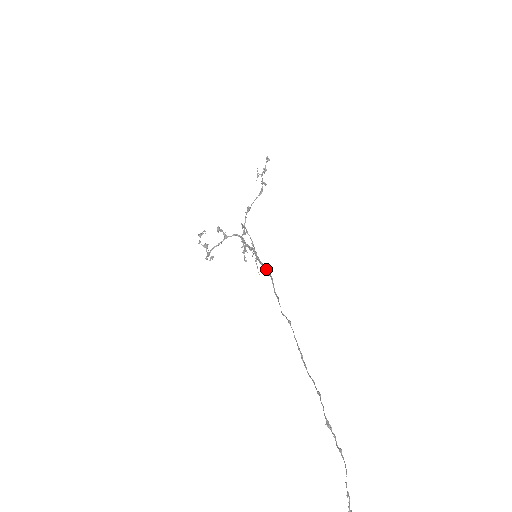
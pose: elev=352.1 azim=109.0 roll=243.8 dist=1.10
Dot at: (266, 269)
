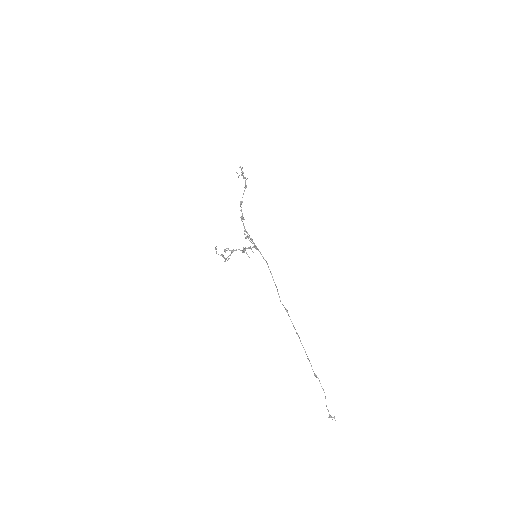
Dot at: occluded
